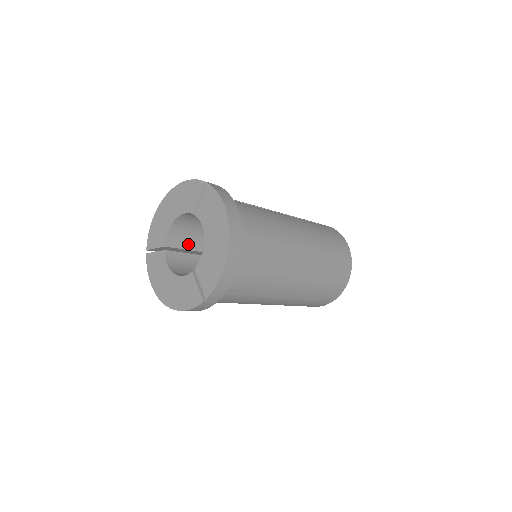
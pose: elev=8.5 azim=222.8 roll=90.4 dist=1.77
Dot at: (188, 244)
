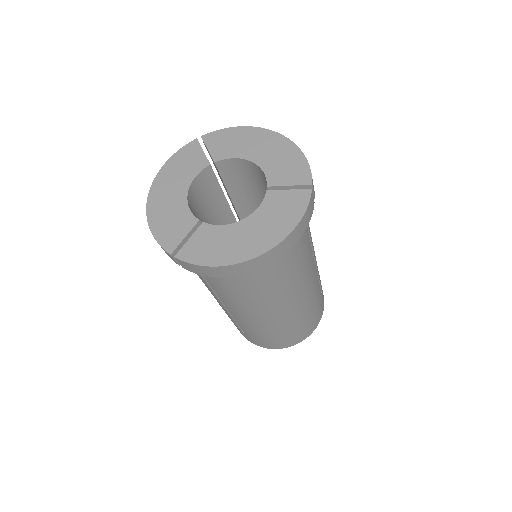
Dot at: occluded
